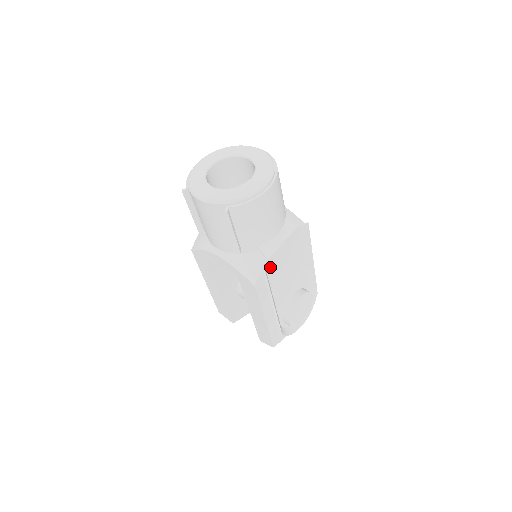
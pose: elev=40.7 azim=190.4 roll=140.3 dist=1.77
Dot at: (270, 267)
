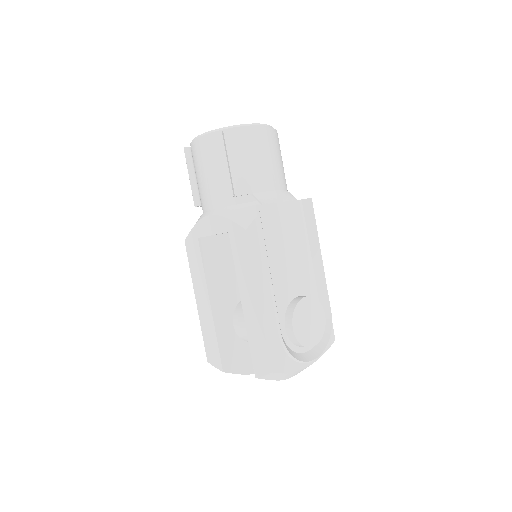
Dot at: (266, 219)
